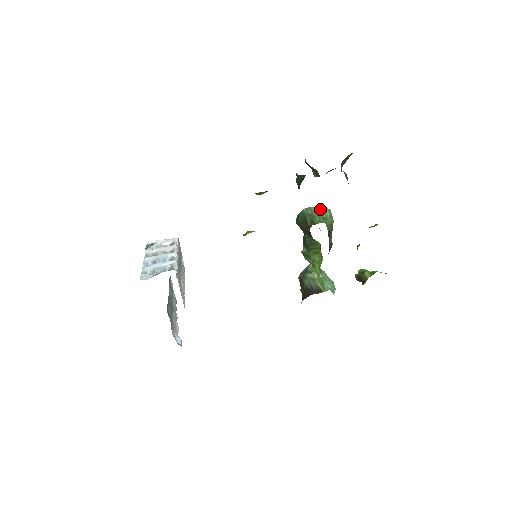
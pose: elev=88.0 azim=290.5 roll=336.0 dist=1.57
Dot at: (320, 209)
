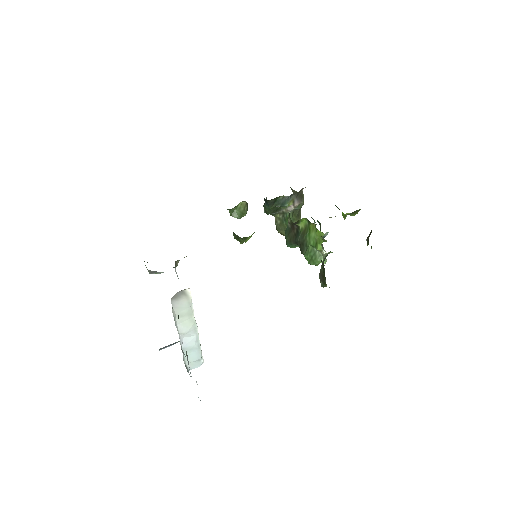
Dot at: occluded
